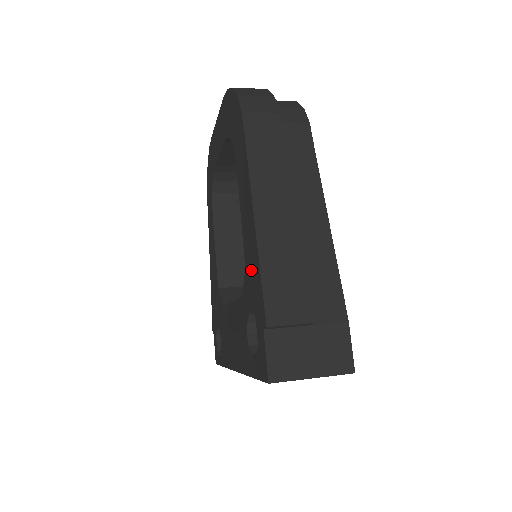
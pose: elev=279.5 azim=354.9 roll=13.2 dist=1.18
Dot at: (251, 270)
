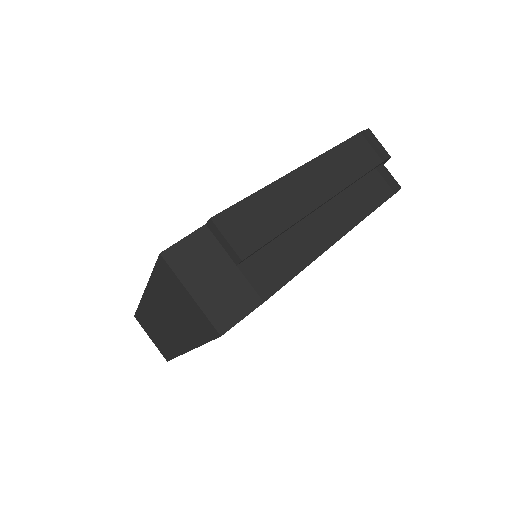
Dot at: occluded
